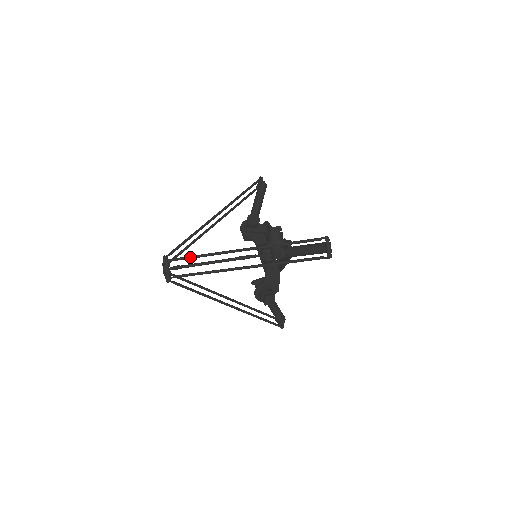
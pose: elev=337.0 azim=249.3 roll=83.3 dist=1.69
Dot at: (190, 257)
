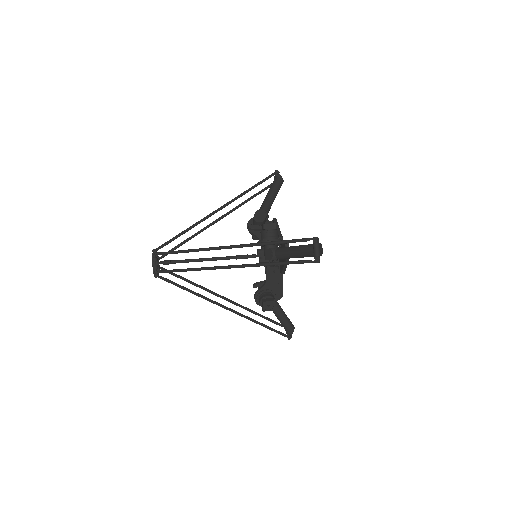
Dot at: (176, 252)
